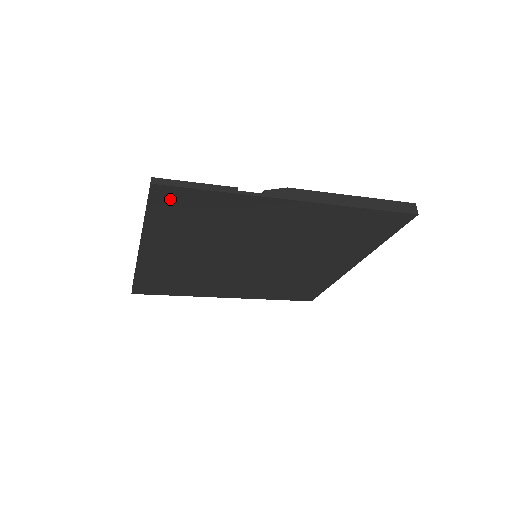
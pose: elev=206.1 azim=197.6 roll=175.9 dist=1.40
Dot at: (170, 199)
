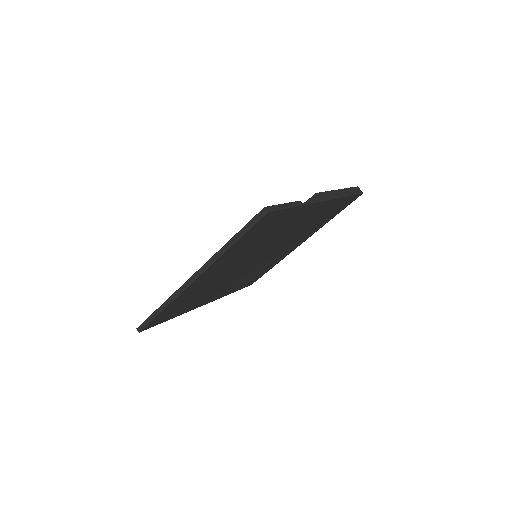
Dot at: (264, 222)
